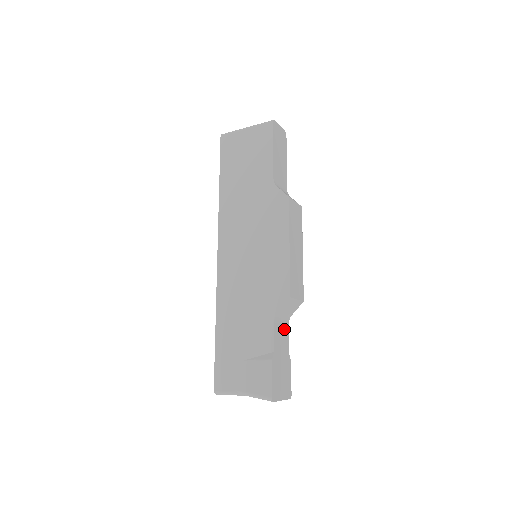
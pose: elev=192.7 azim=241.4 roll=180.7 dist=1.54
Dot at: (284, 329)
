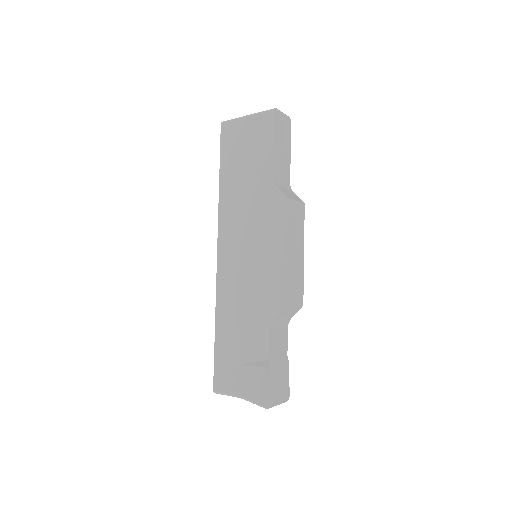
Dot at: (282, 333)
